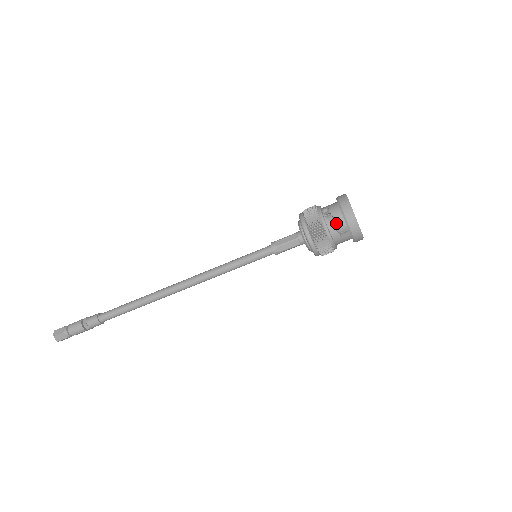
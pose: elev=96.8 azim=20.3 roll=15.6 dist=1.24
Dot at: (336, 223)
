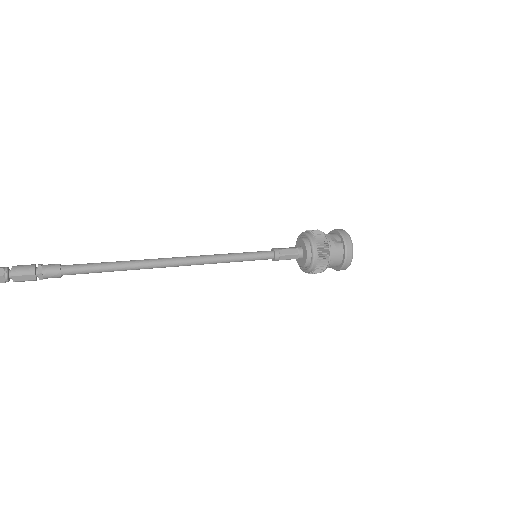
Dot at: occluded
